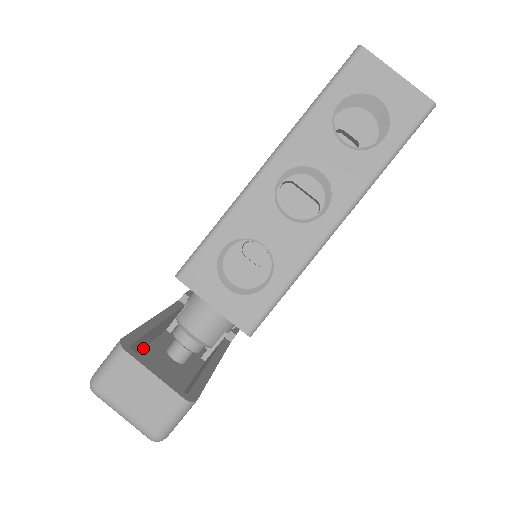
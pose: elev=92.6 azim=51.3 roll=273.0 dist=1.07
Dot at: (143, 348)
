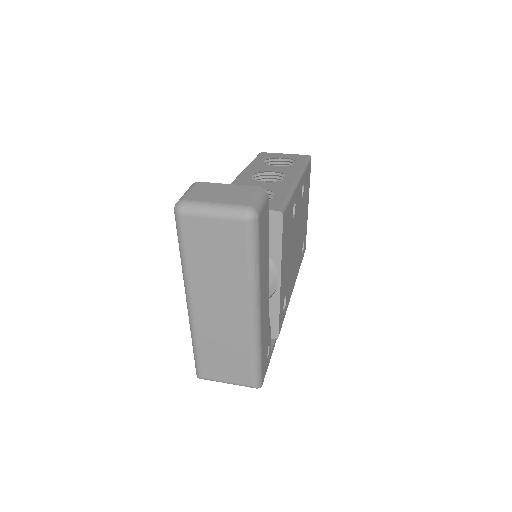
Dot at: occluded
